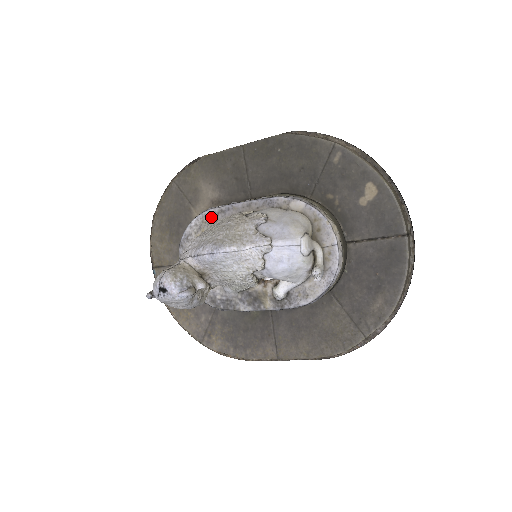
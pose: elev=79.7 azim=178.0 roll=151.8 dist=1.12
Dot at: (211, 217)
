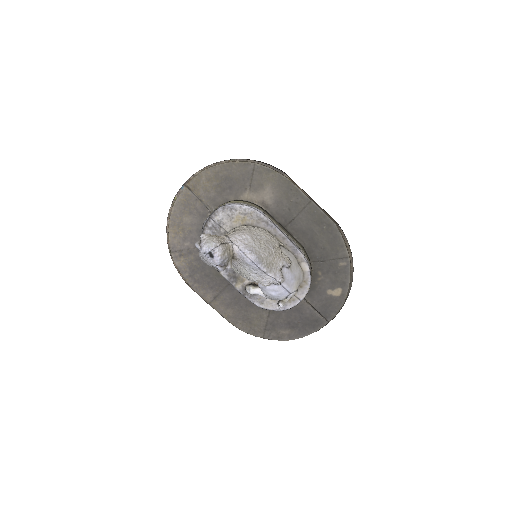
Dot at: (258, 218)
